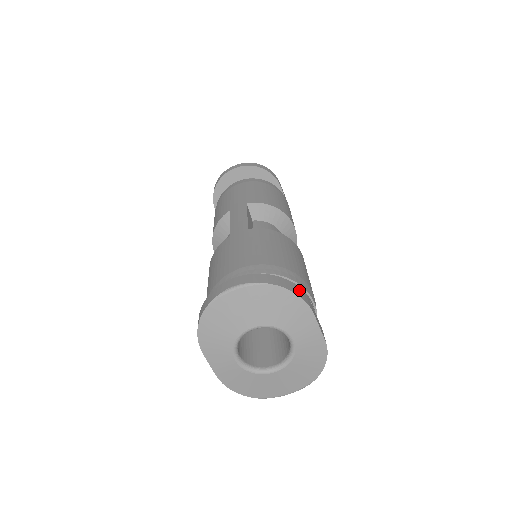
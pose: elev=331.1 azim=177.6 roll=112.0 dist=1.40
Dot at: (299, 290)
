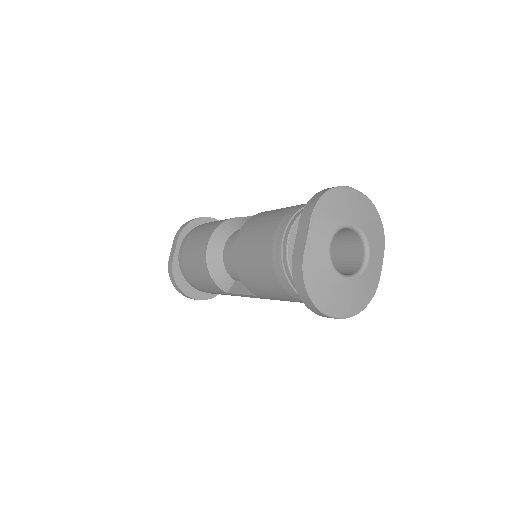
Dot at: occluded
